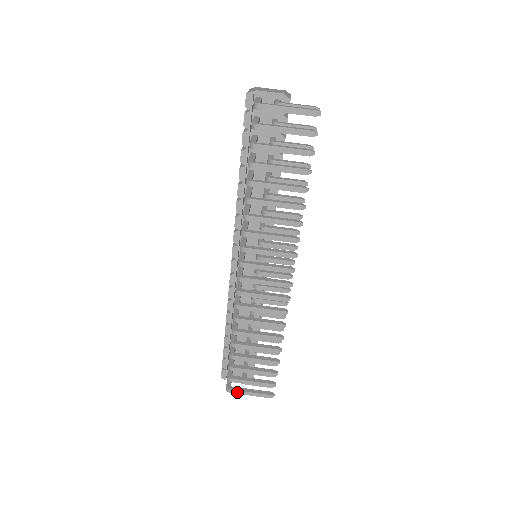
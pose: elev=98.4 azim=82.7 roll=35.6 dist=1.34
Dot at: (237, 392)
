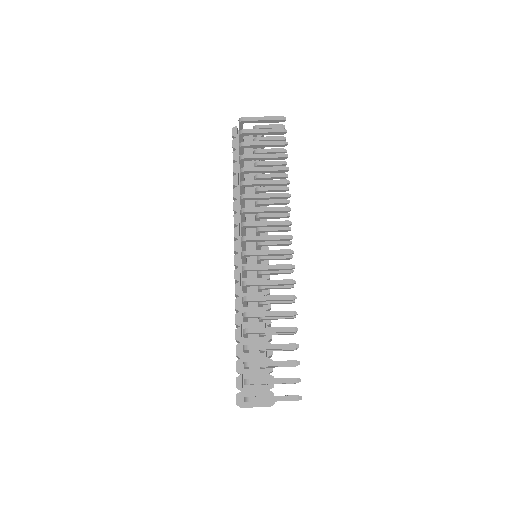
Dot at: (258, 399)
